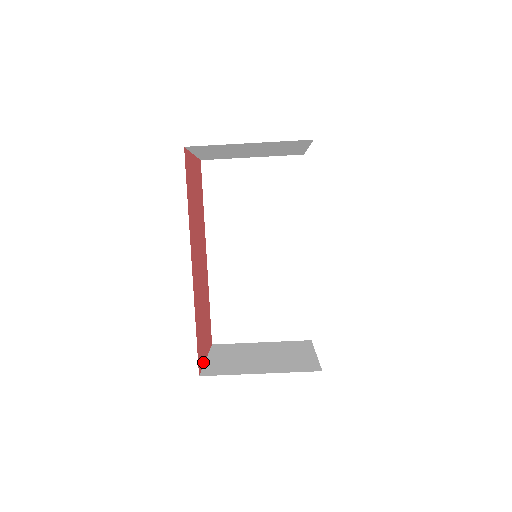
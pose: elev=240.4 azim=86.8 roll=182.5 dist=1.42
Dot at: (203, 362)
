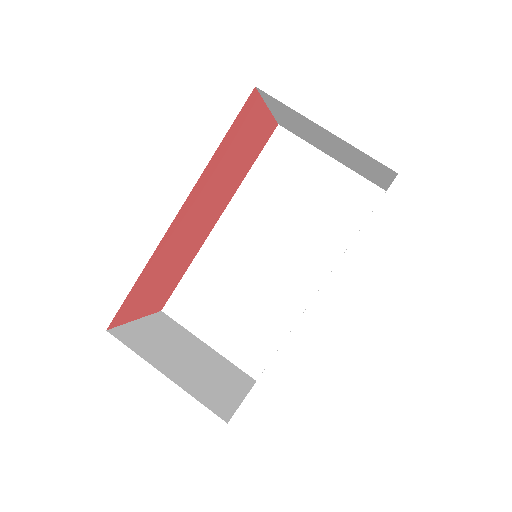
Dot at: (128, 320)
